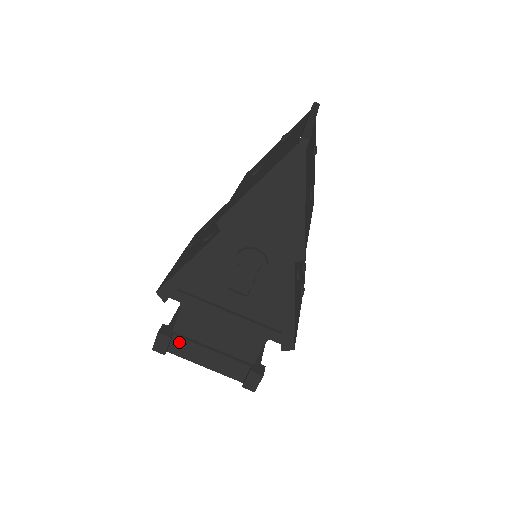
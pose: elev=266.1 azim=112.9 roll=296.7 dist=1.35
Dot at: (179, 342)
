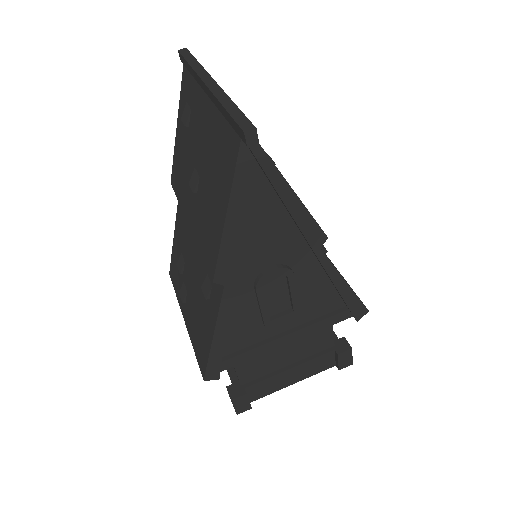
Dot at: (255, 388)
